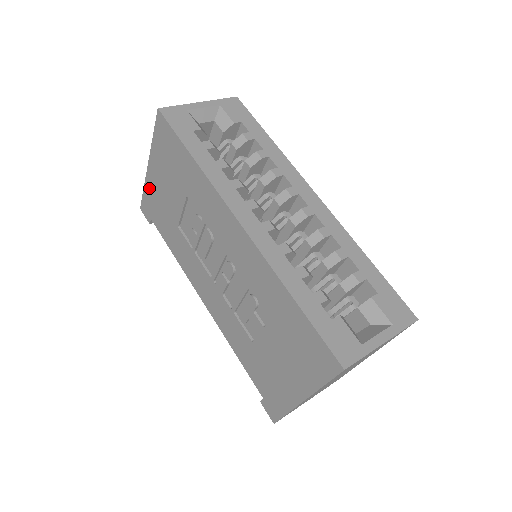
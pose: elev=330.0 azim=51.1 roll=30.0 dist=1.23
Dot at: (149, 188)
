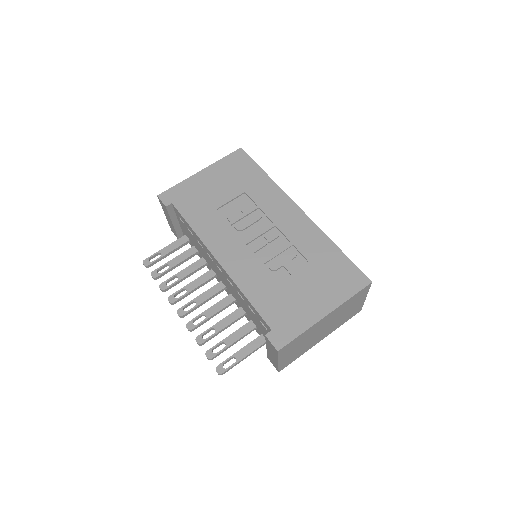
Dot at: (189, 184)
